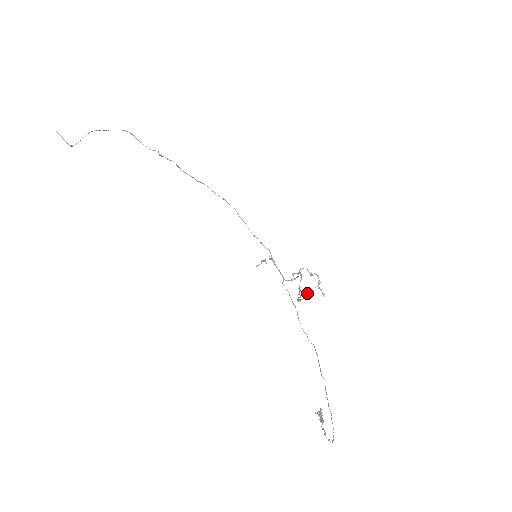
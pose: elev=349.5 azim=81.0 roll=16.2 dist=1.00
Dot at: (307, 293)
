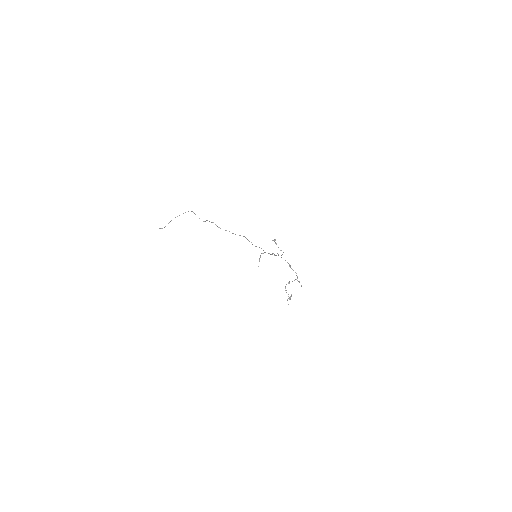
Dot at: occluded
